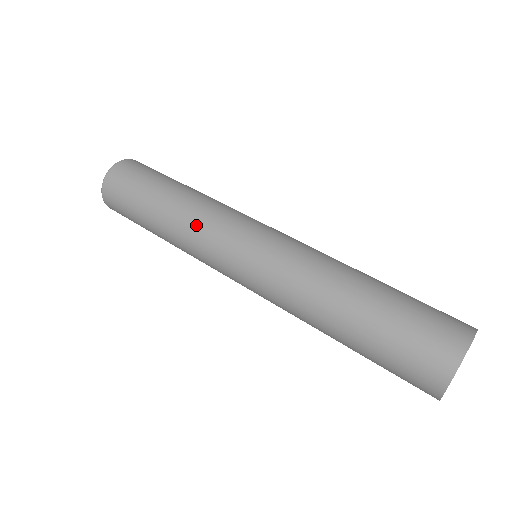
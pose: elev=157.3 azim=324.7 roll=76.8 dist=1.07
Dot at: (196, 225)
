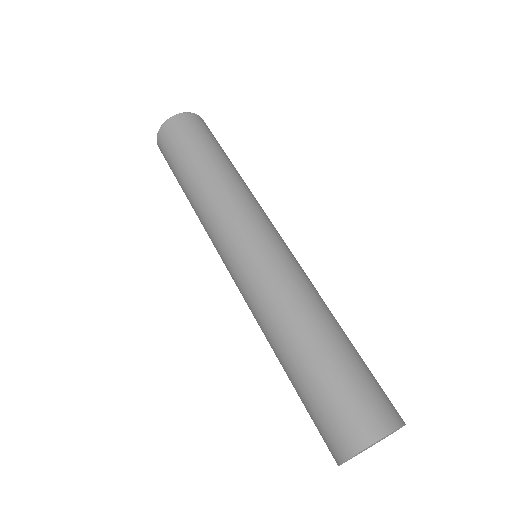
Dot at: (218, 203)
